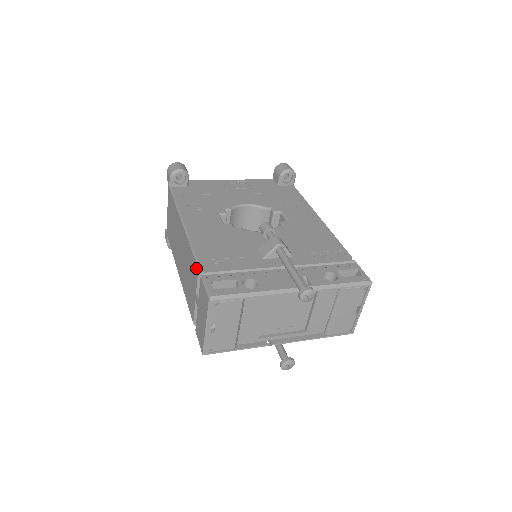
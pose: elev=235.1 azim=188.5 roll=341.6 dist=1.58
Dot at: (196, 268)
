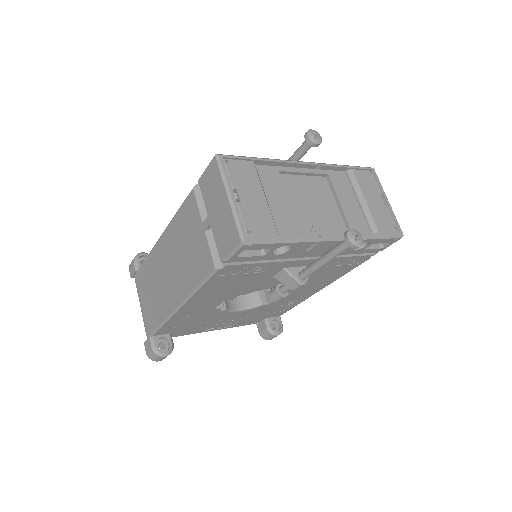
Dot at: (190, 197)
